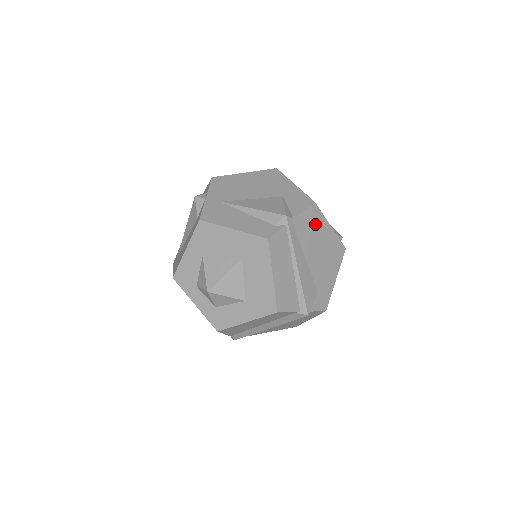
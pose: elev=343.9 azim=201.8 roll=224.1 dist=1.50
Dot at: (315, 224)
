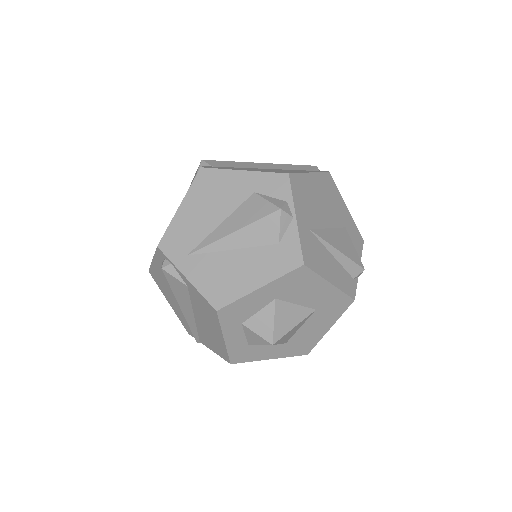
Dot at: occluded
